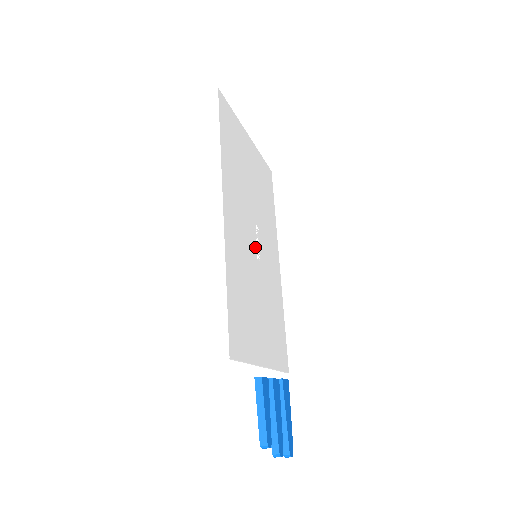
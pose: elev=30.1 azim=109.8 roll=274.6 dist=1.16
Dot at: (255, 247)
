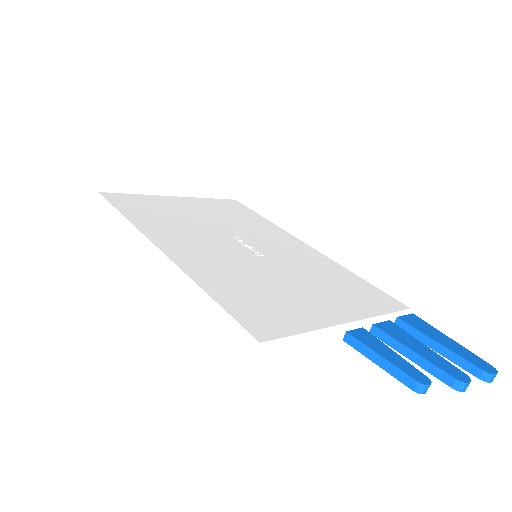
Dot at: (246, 251)
